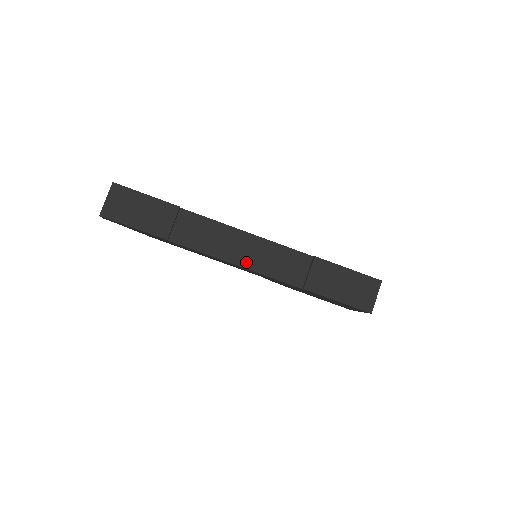
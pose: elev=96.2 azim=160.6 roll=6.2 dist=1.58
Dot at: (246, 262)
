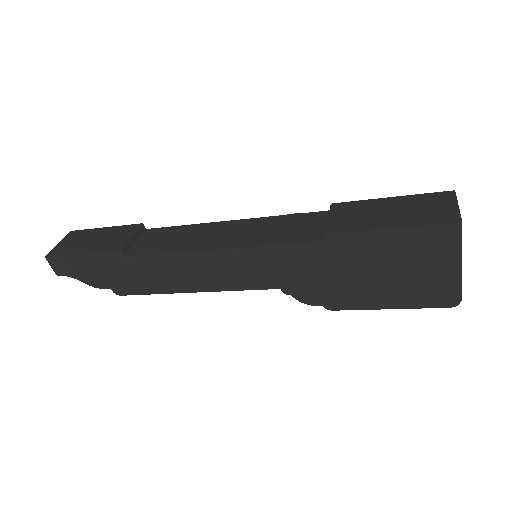
Dot at: (231, 243)
